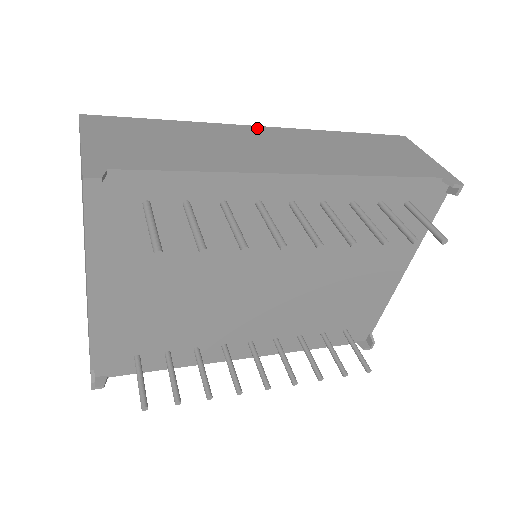
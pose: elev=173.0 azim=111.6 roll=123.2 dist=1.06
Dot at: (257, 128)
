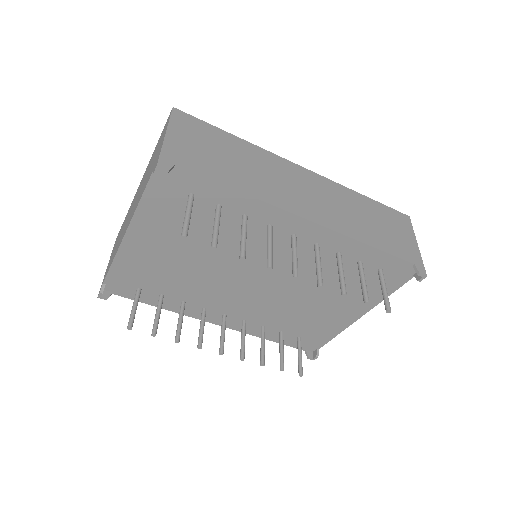
Dot at: (297, 167)
